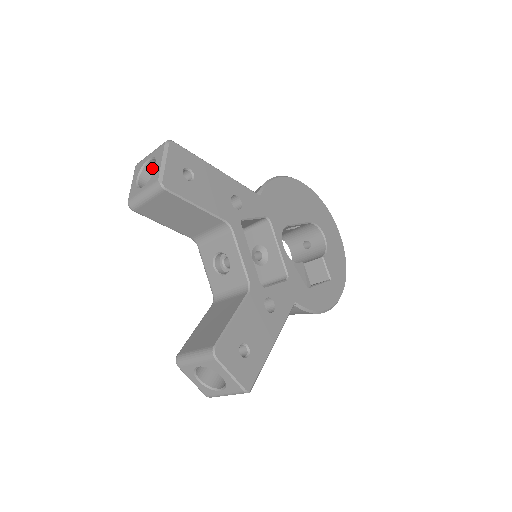
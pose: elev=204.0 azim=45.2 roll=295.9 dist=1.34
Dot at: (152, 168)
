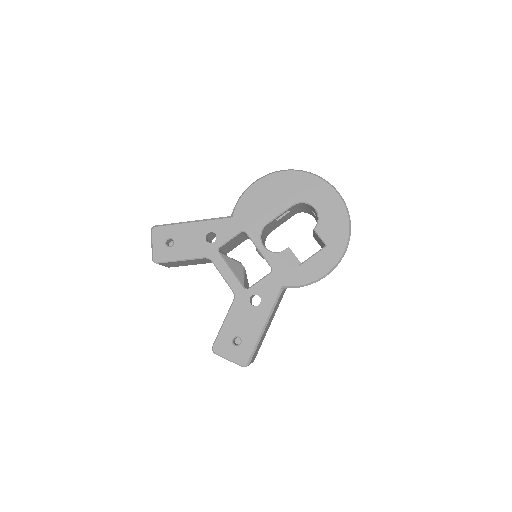
Dot at: occluded
